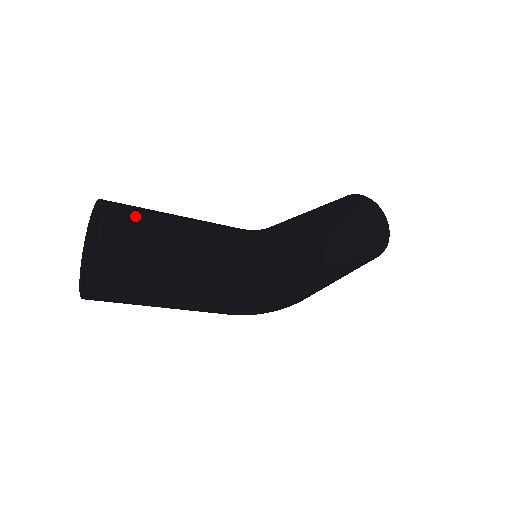
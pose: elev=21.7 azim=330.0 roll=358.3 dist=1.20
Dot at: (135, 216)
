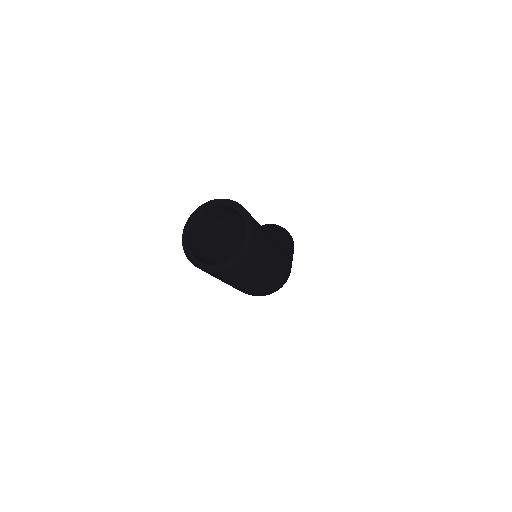
Dot at: occluded
